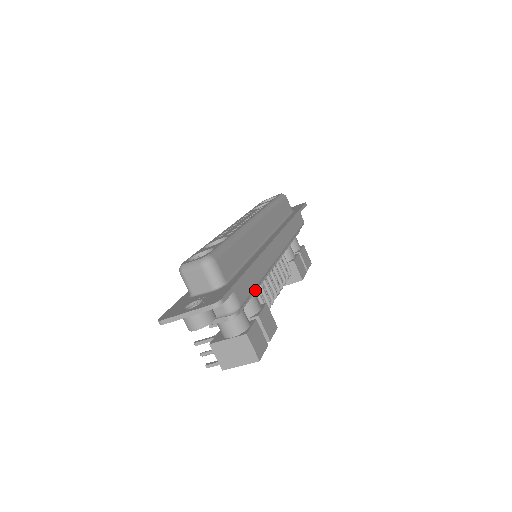
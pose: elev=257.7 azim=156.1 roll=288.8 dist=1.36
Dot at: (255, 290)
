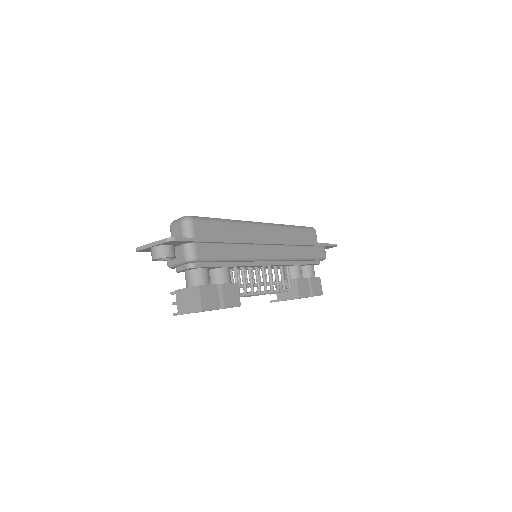
Dot at: (228, 265)
